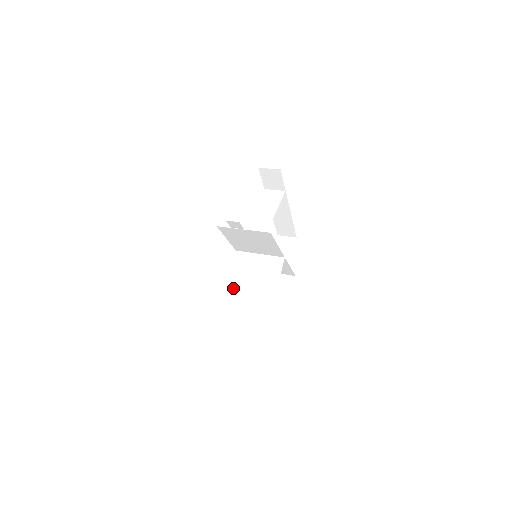
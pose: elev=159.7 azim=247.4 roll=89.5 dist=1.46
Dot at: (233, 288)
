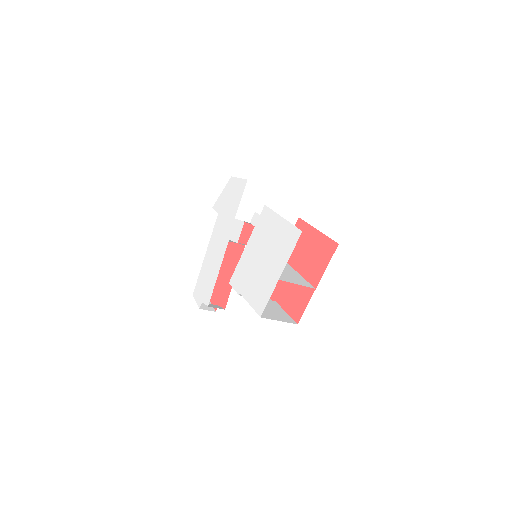
Dot at: occluded
